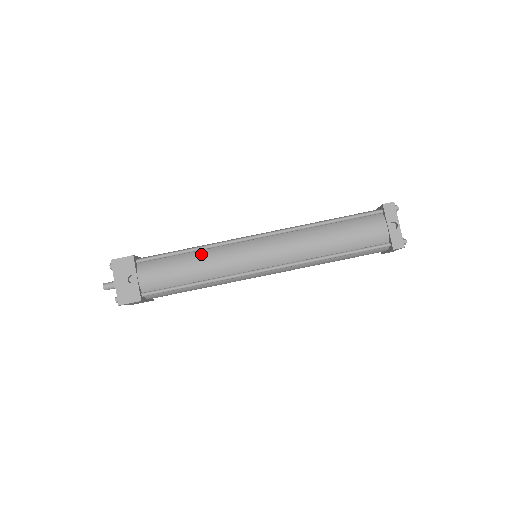
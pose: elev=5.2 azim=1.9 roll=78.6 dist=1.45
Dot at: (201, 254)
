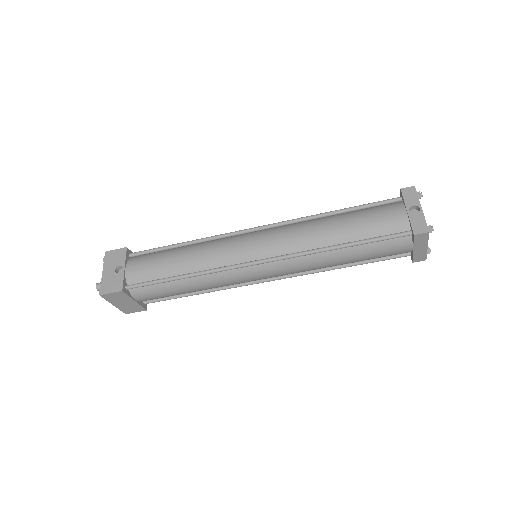
Dot at: (193, 246)
